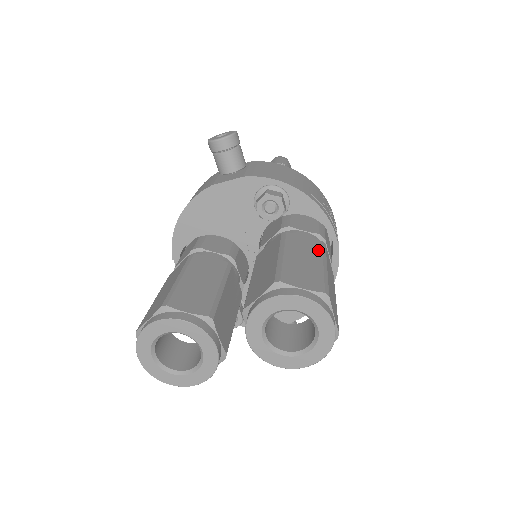
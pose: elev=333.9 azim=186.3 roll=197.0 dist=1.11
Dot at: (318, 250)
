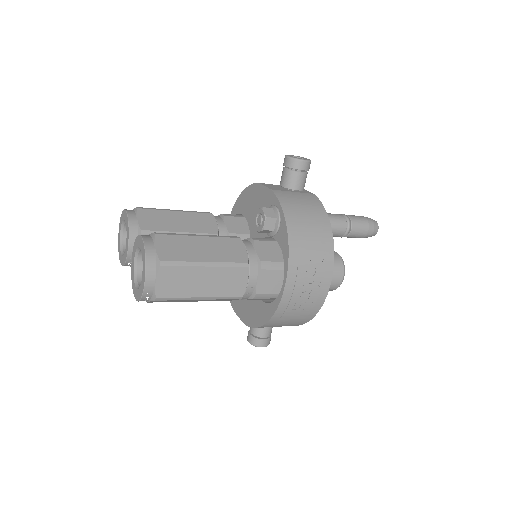
Dot at: (228, 259)
